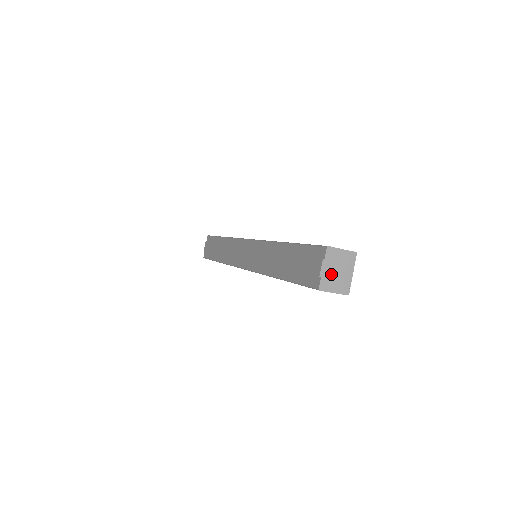
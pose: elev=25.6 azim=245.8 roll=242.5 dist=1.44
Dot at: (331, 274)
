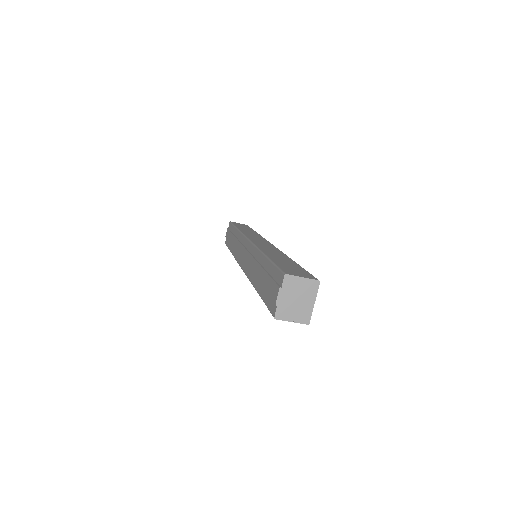
Dot at: (289, 303)
